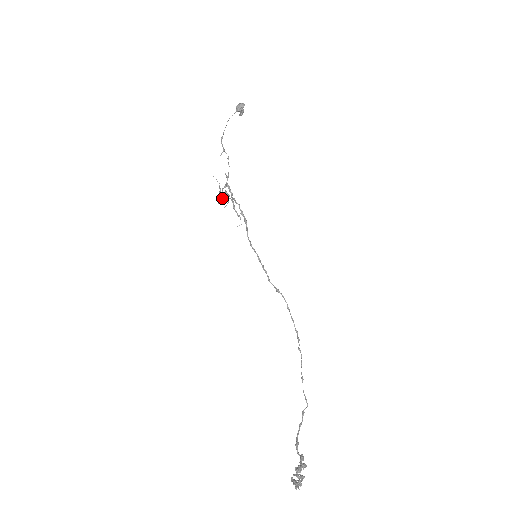
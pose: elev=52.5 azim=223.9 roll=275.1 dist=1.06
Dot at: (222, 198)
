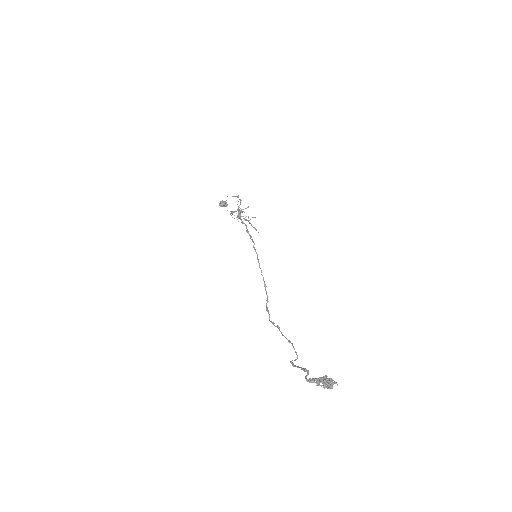
Dot at: occluded
